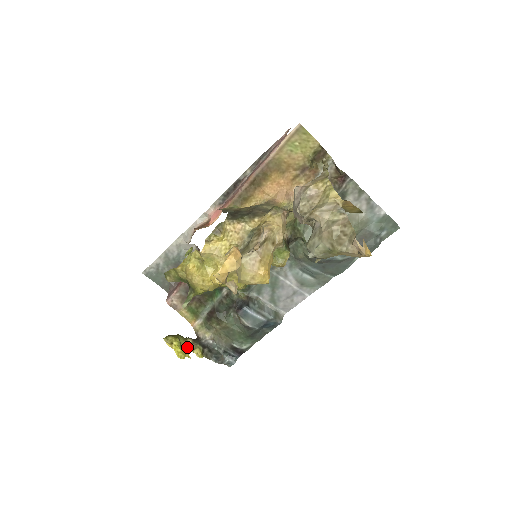
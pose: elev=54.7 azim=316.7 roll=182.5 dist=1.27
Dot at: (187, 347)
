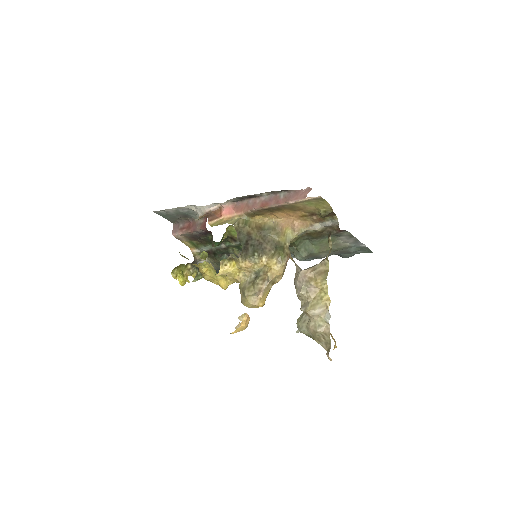
Dot at: (187, 273)
